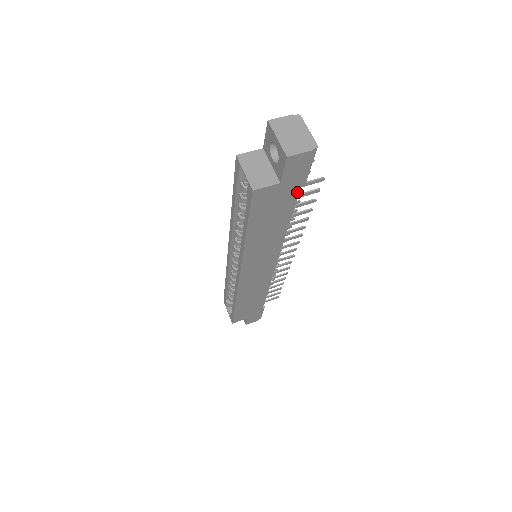
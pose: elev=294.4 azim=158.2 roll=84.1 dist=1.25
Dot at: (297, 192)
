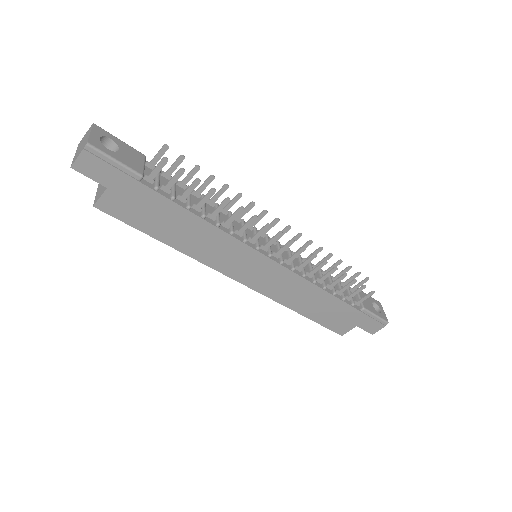
Dot at: (142, 186)
